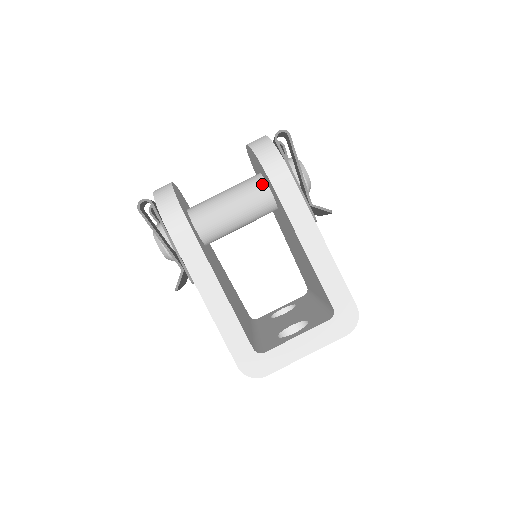
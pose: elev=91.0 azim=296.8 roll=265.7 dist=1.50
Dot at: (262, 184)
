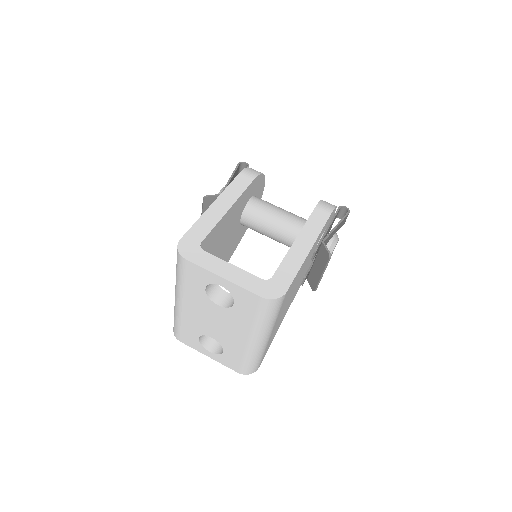
Dot at: occluded
